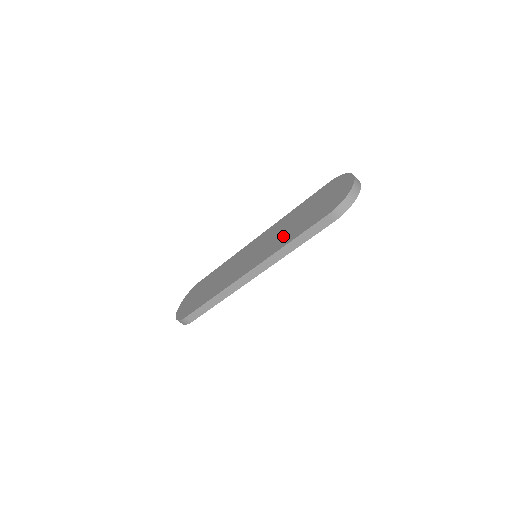
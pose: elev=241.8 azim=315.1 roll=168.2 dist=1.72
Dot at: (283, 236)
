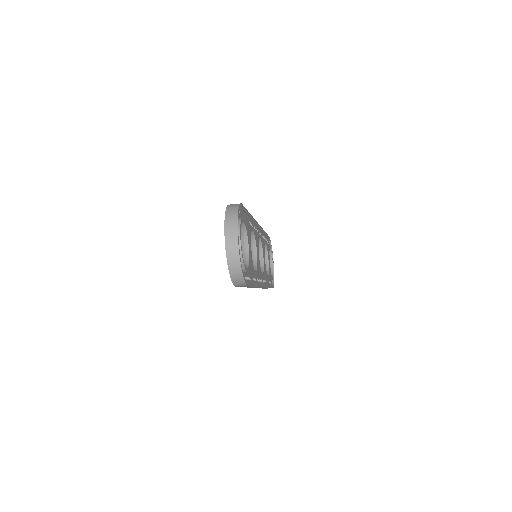
Dot at: occluded
